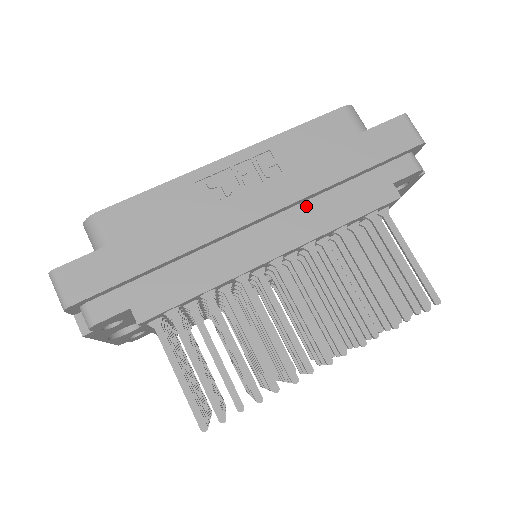
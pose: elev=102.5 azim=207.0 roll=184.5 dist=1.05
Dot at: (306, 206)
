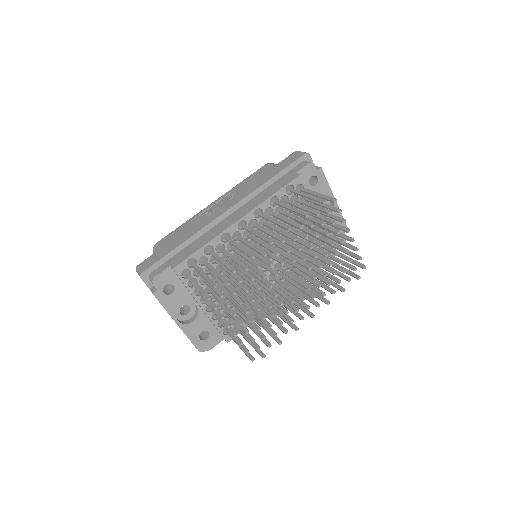
Dot at: (253, 200)
